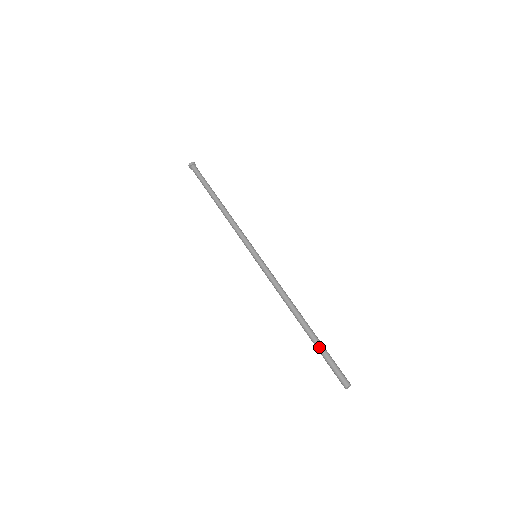
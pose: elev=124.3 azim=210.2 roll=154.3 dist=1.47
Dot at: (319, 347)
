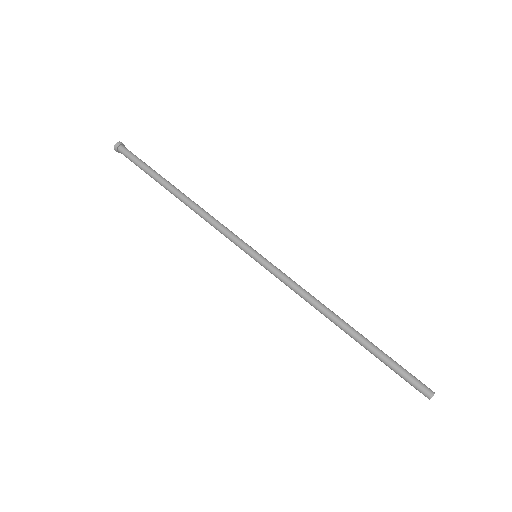
Dot at: occluded
